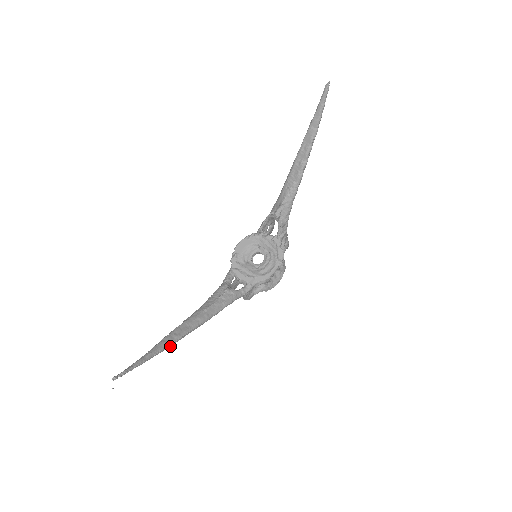
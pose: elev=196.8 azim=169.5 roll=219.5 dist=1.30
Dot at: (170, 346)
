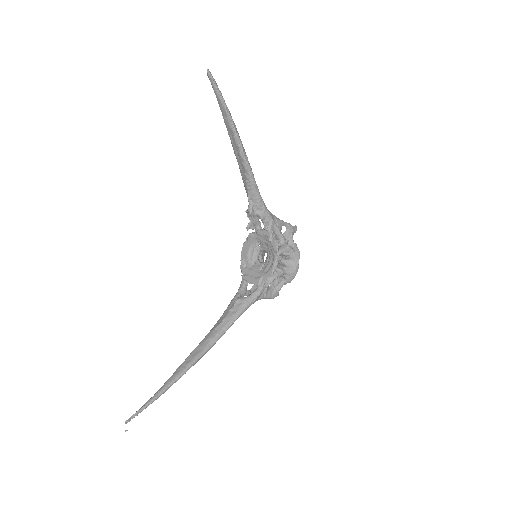
Dot at: occluded
